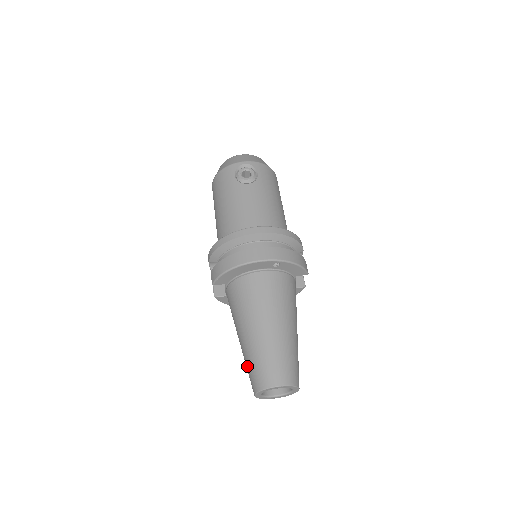
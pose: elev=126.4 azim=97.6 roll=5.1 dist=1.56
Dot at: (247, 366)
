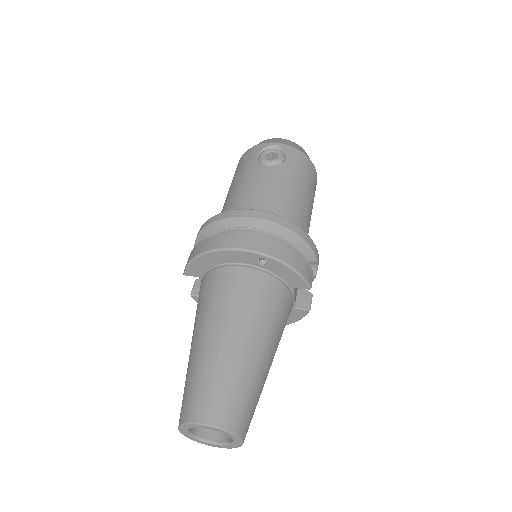
Dot at: (184, 387)
